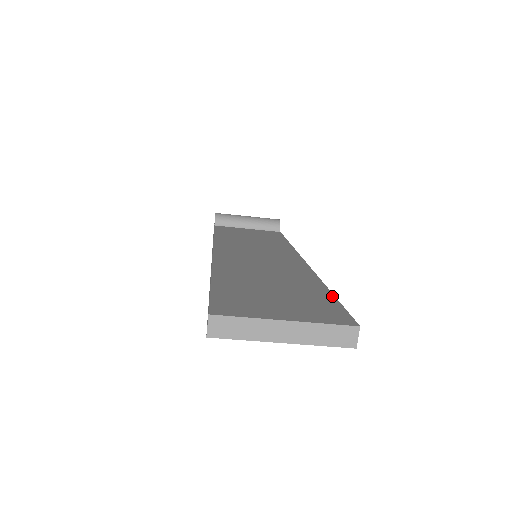
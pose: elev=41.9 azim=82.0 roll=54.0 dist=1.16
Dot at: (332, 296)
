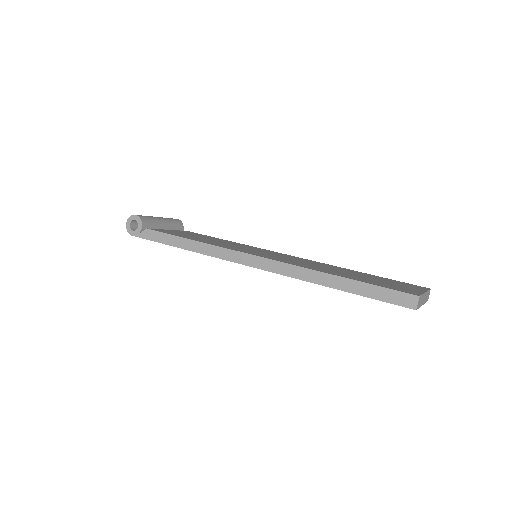
Dot at: (380, 277)
